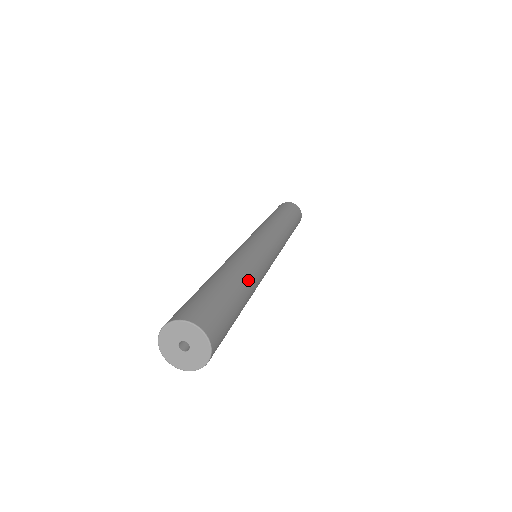
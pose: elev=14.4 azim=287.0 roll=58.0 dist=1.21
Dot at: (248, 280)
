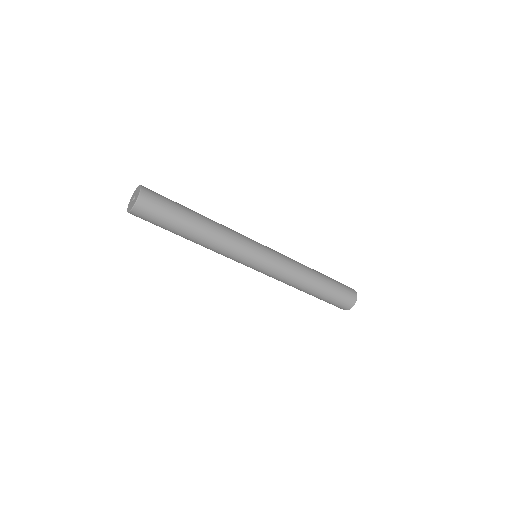
Dot at: (209, 227)
